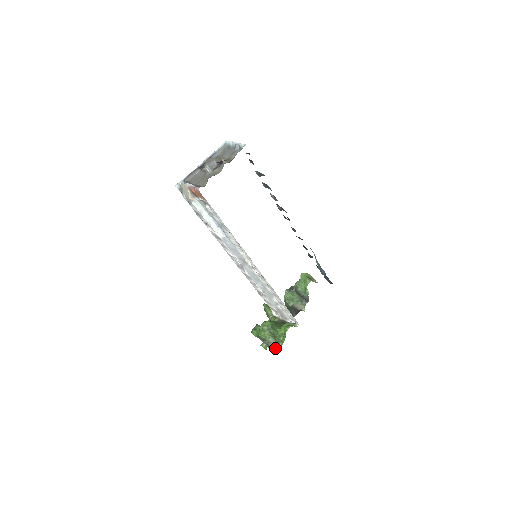
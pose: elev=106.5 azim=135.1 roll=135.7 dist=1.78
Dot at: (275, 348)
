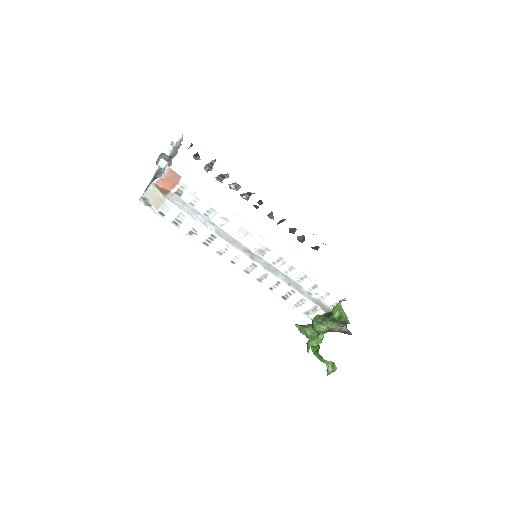
Dot at: (346, 330)
